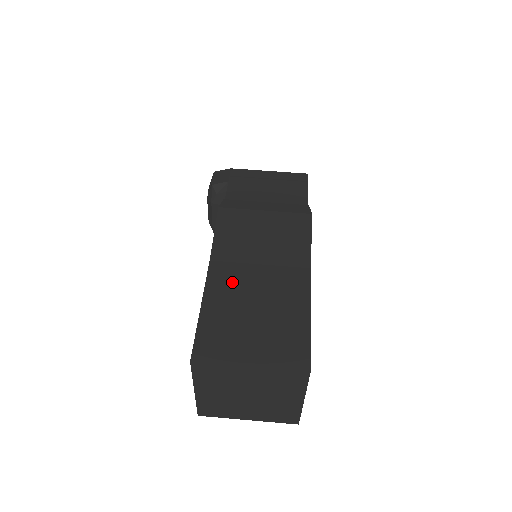
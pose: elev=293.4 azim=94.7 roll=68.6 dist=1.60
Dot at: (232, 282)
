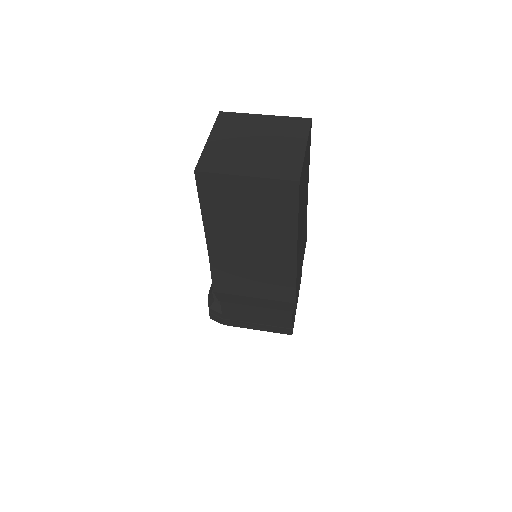
Dot at: occluded
